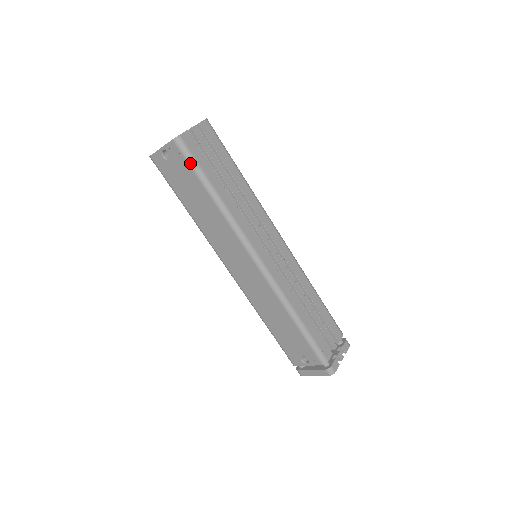
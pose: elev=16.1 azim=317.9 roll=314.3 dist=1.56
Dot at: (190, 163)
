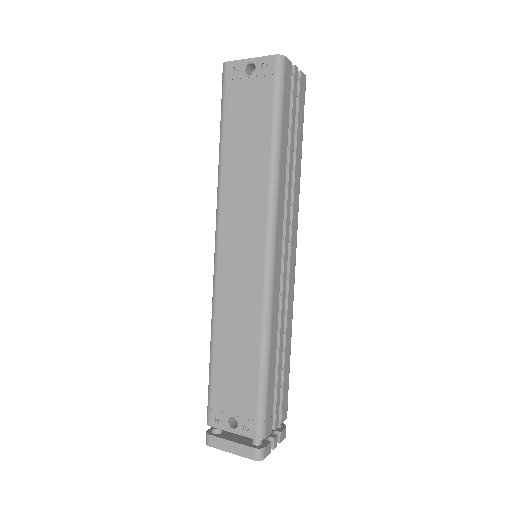
Dot at: (276, 92)
